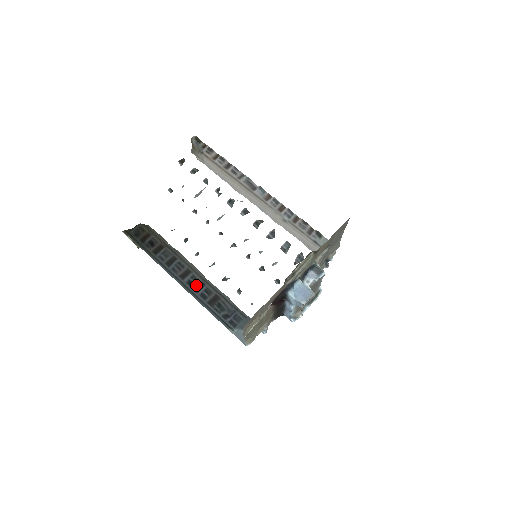
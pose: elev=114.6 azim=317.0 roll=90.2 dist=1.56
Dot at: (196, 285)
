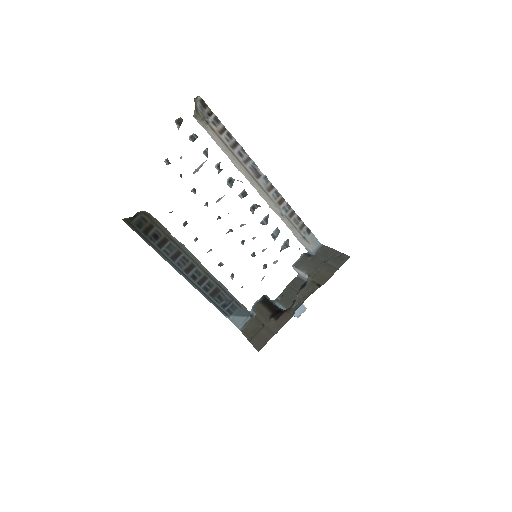
Dot at: (199, 279)
